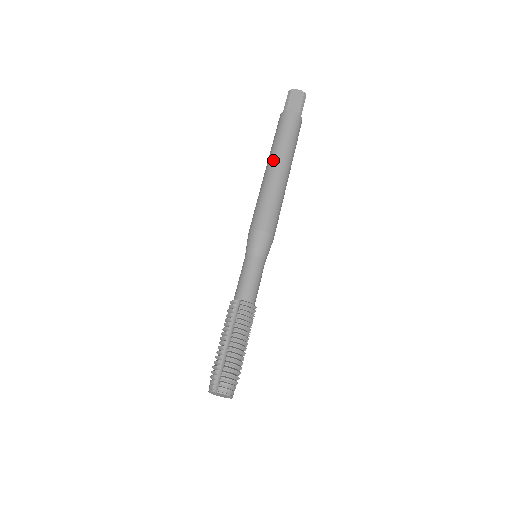
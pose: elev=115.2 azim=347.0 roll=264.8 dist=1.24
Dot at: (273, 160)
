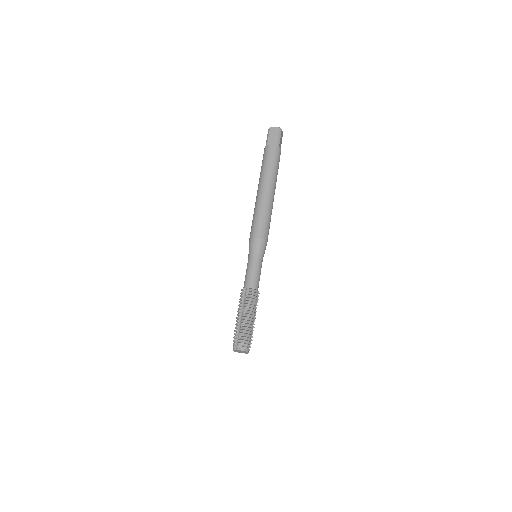
Dot at: (261, 185)
